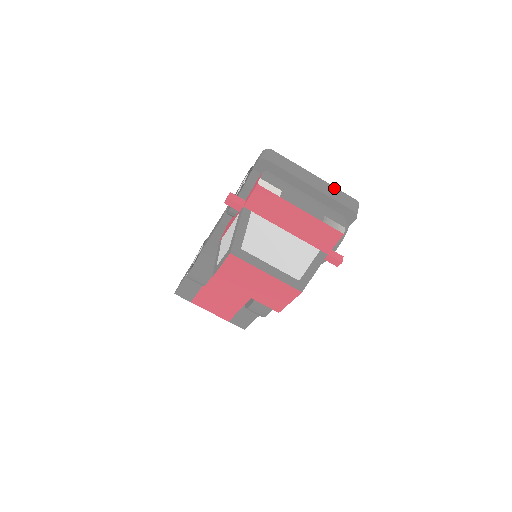
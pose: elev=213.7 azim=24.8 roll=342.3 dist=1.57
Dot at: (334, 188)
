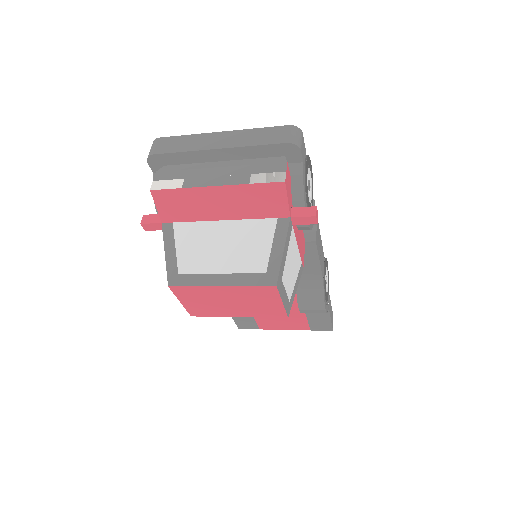
Dot at: (252, 131)
